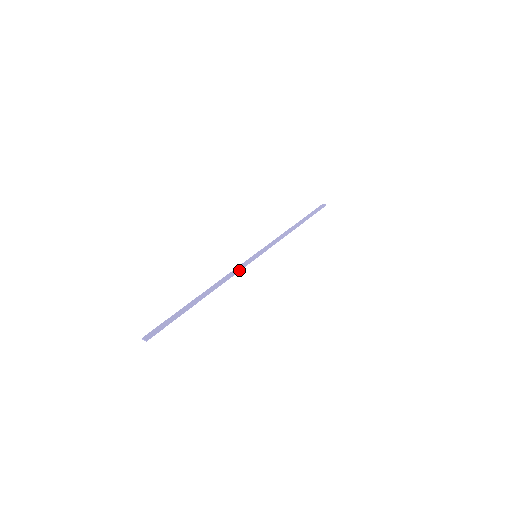
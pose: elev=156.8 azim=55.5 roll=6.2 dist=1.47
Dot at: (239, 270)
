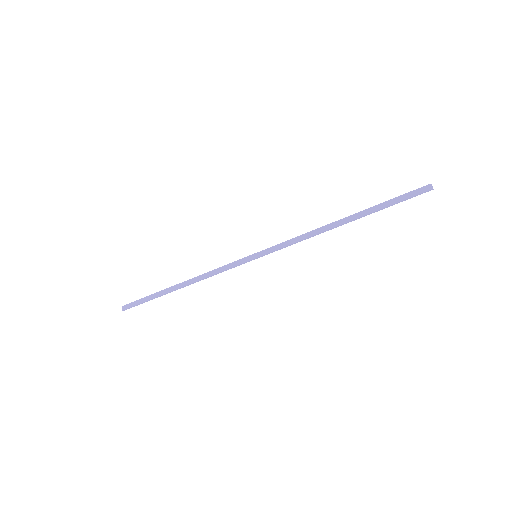
Dot at: (225, 270)
